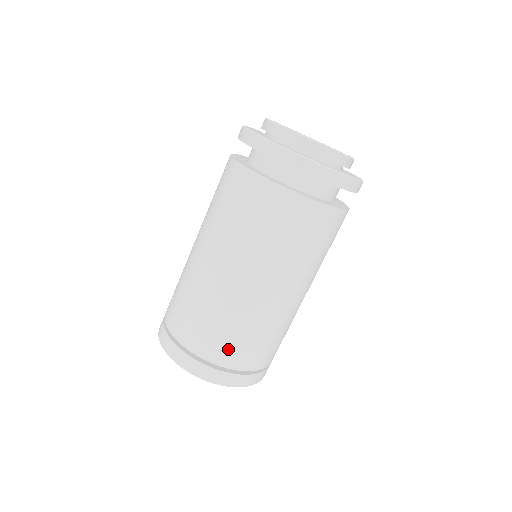
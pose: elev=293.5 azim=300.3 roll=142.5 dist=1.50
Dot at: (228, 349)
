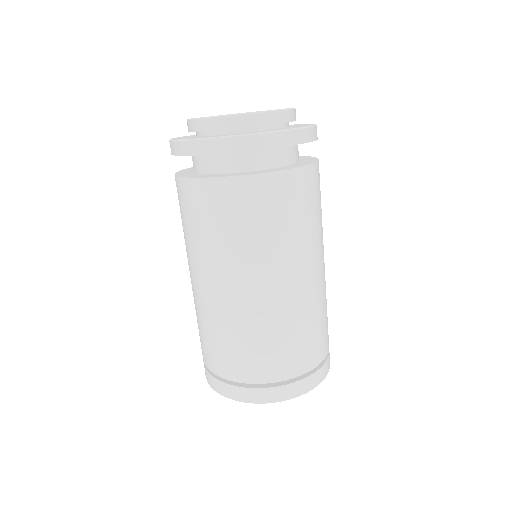
Dot at: (318, 345)
